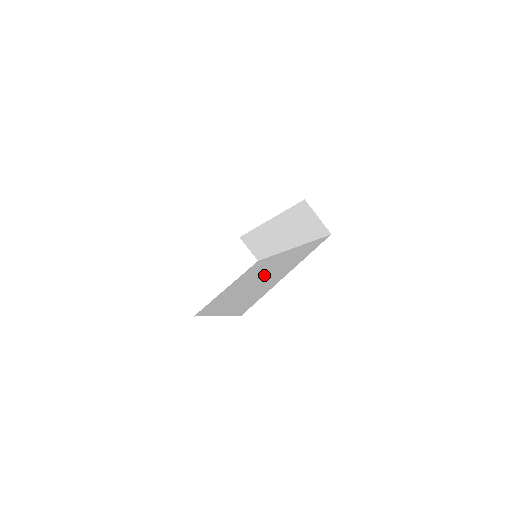
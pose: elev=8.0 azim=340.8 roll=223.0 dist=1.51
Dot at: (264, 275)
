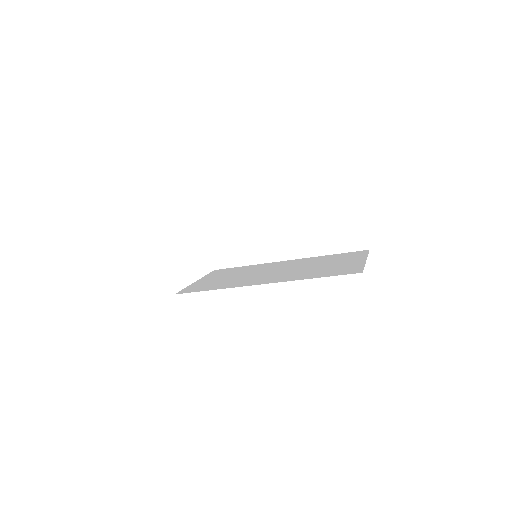
Dot at: (298, 266)
